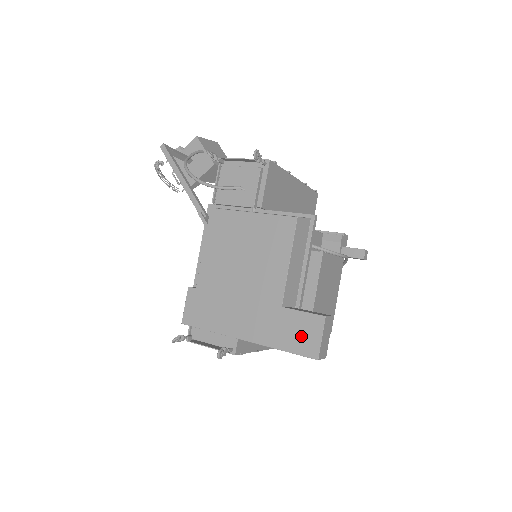
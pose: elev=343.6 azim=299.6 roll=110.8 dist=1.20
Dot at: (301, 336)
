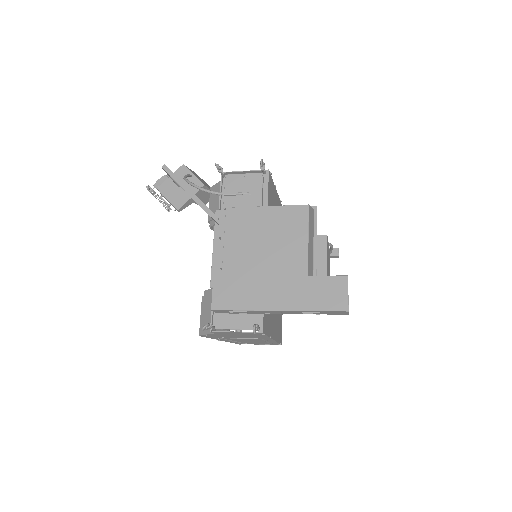
Dot at: (330, 295)
